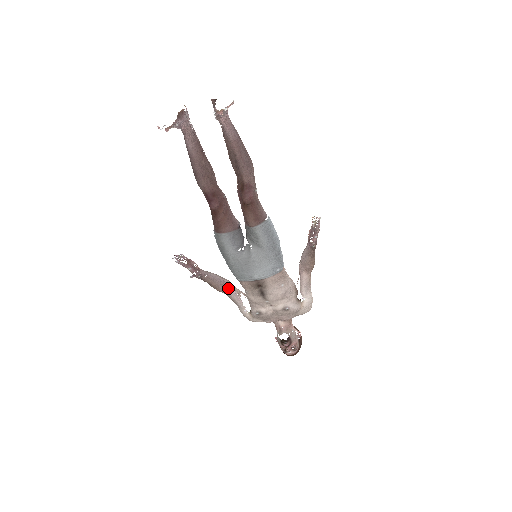
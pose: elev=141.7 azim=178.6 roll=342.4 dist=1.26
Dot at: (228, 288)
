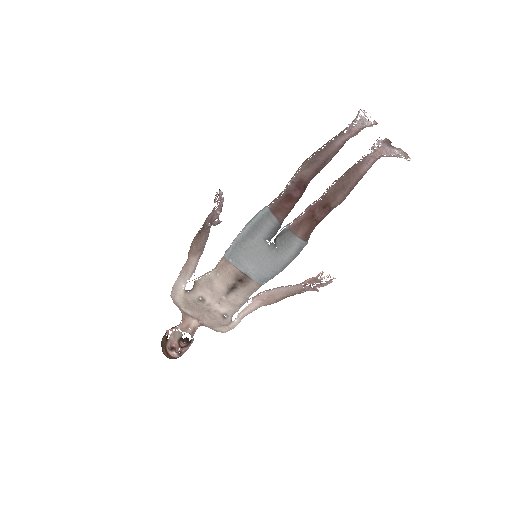
Dot at: (199, 255)
